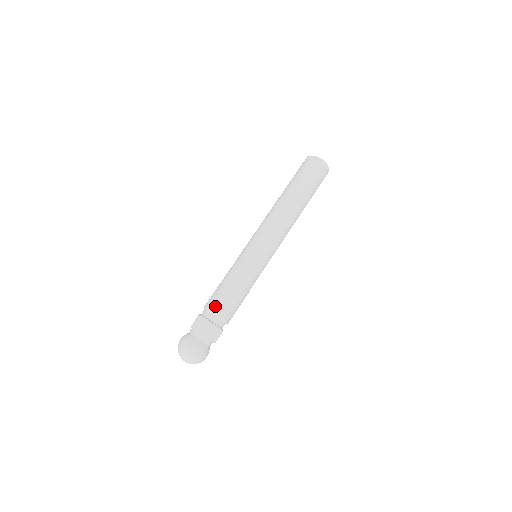
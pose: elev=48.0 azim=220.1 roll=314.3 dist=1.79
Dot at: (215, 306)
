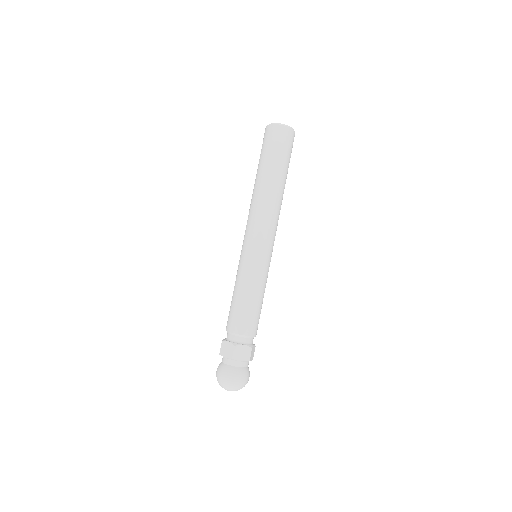
Dot at: (233, 326)
